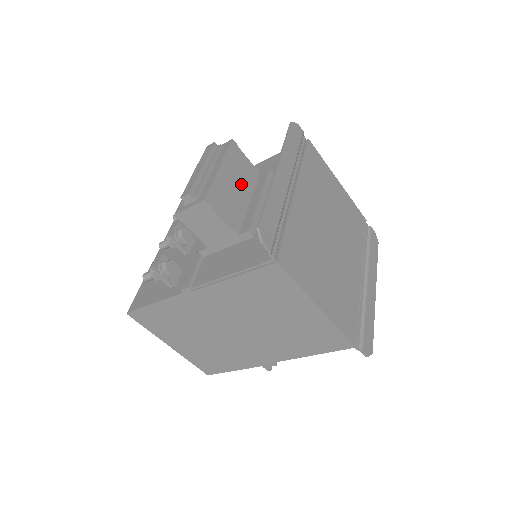
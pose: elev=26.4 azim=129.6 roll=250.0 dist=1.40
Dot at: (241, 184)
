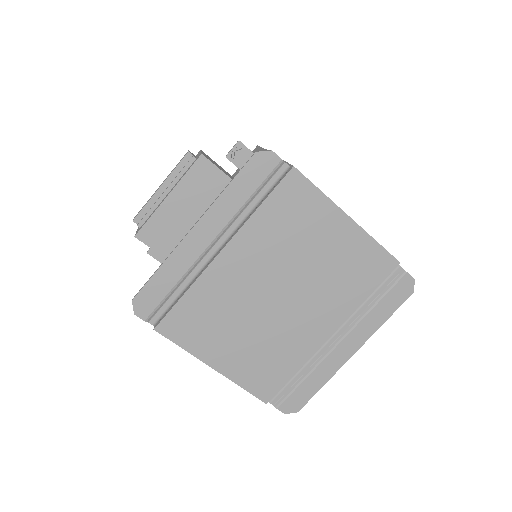
Dot at: (201, 209)
